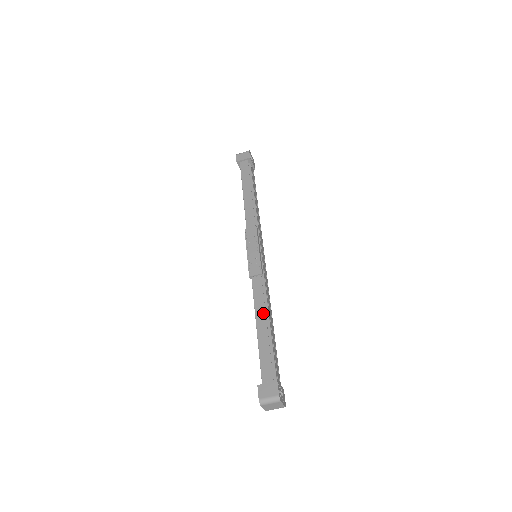
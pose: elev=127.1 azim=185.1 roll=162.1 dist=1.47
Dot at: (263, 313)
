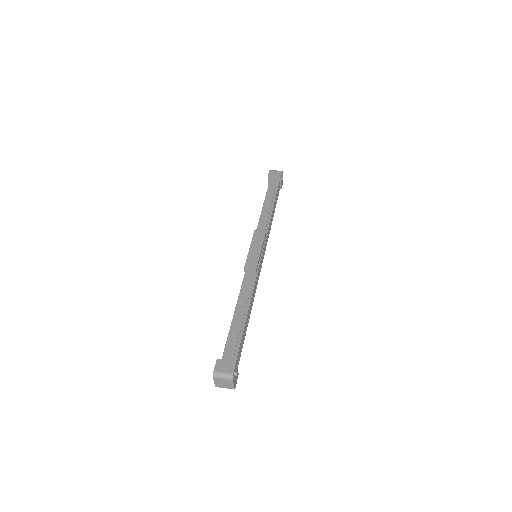
Dot at: (245, 302)
